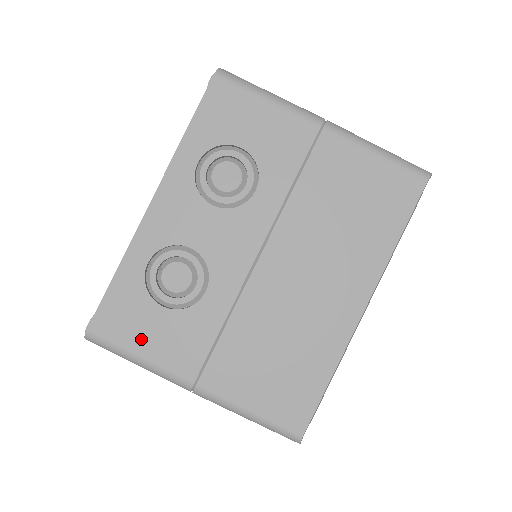
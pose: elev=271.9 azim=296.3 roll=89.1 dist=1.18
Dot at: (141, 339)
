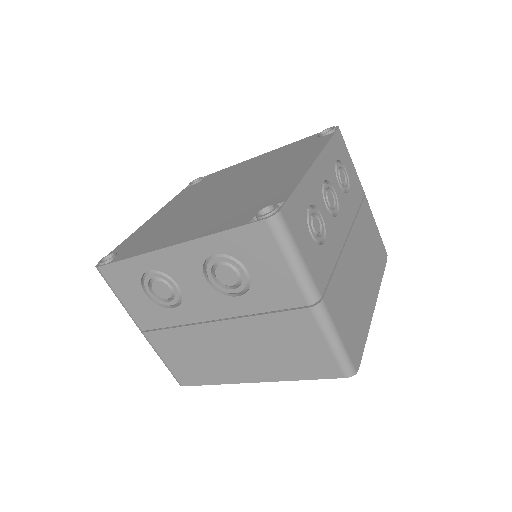
Dot at: (125, 295)
